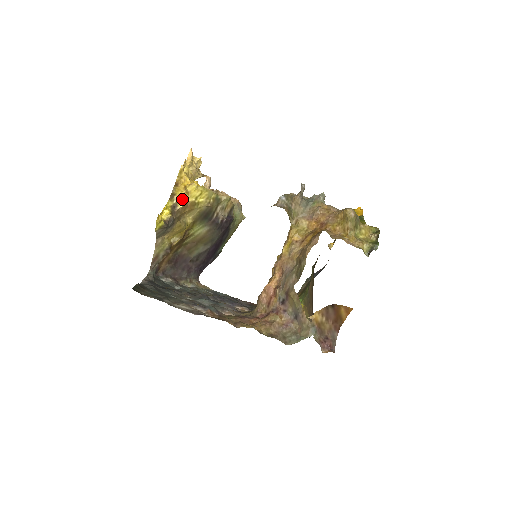
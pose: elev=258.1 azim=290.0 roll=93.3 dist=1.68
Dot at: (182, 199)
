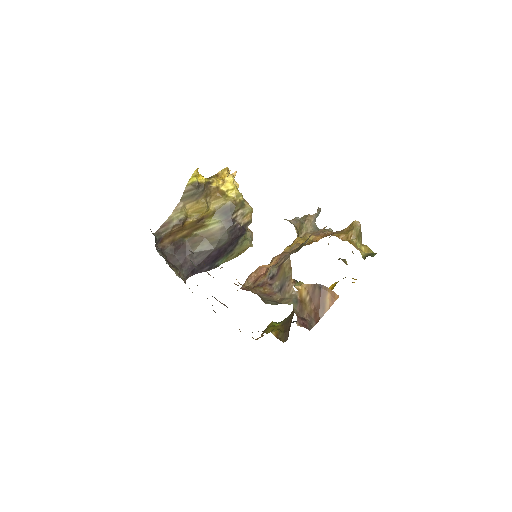
Dot at: (217, 183)
